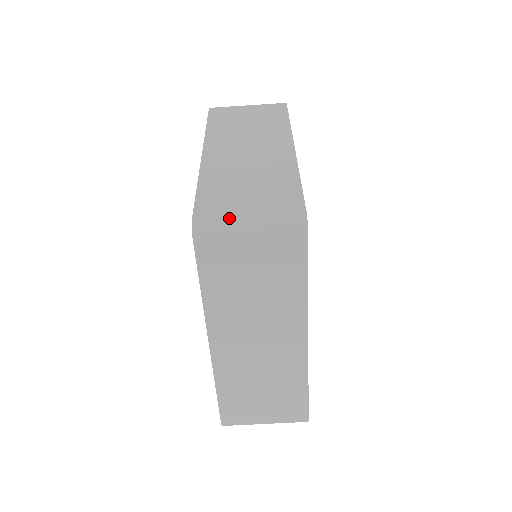
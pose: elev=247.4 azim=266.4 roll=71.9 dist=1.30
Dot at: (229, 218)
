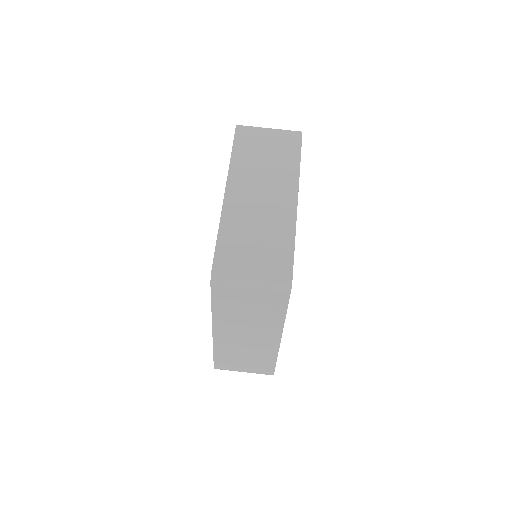
Dot at: (238, 274)
